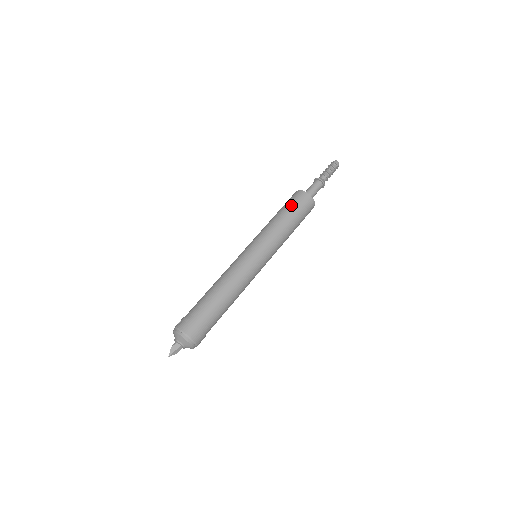
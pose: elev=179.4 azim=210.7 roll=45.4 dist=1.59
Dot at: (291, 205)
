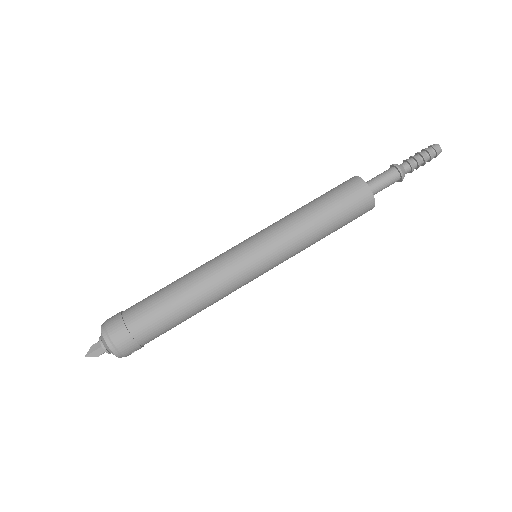
Dot at: (329, 192)
